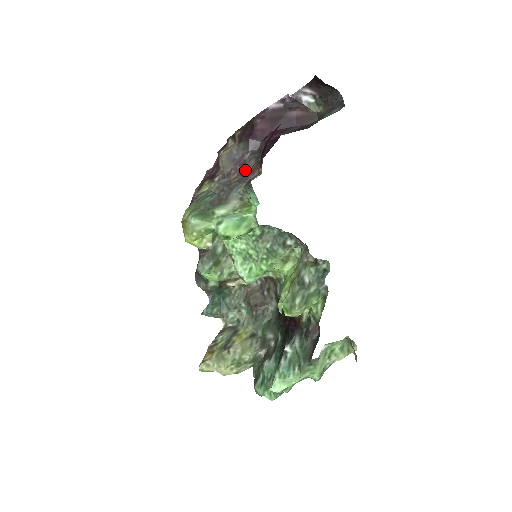
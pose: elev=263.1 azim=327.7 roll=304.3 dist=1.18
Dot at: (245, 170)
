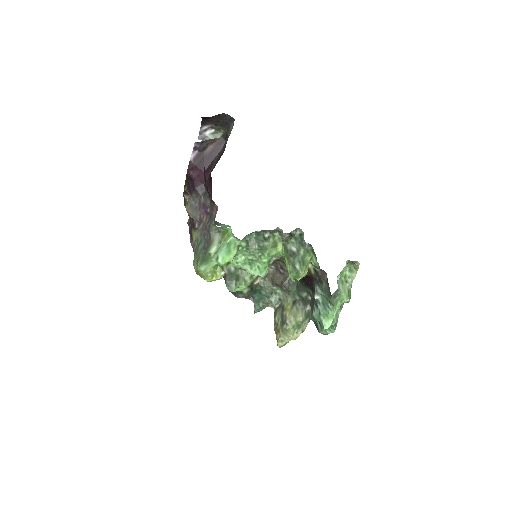
Dot at: (208, 209)
